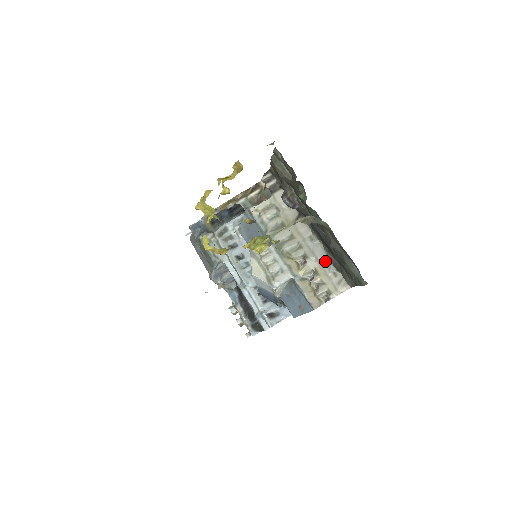
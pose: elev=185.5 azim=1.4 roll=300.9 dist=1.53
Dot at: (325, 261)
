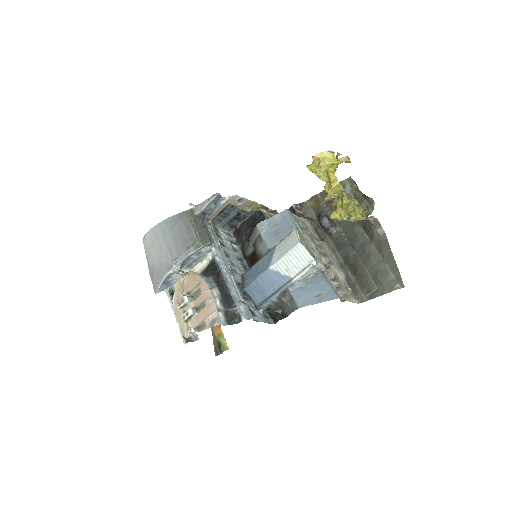
Dot at: (341, 276)
